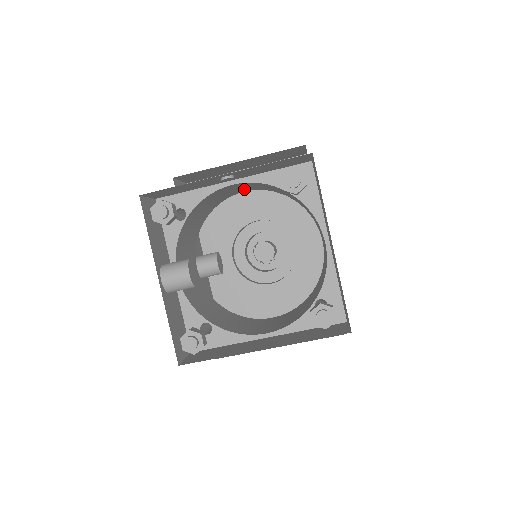
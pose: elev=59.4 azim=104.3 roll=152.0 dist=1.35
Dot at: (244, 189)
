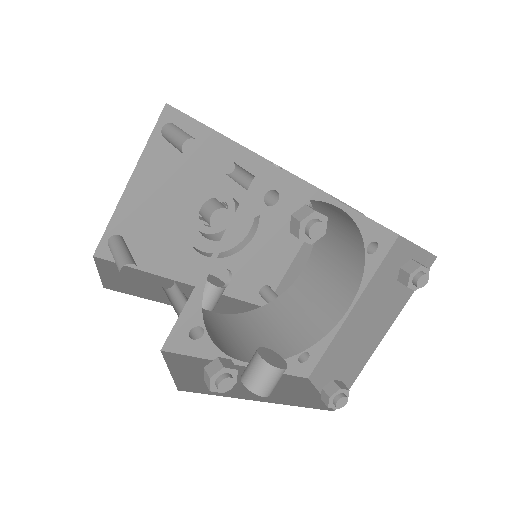
Dot at: occluded
